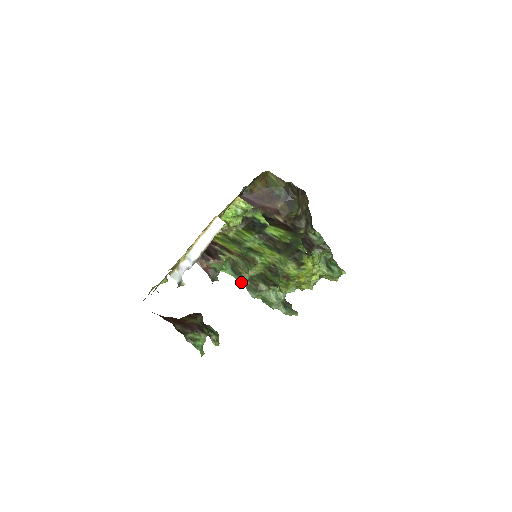
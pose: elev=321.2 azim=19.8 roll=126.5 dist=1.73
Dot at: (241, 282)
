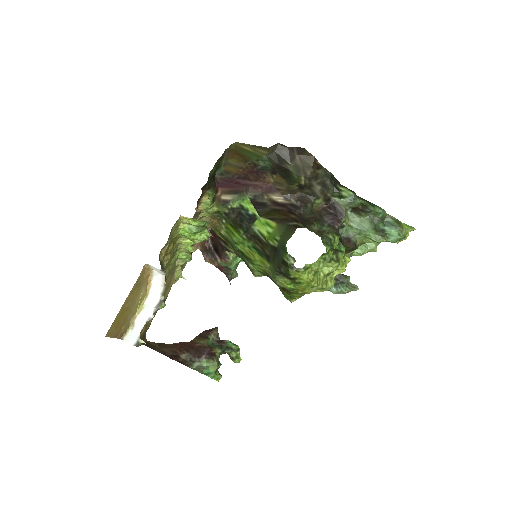
Dot at: occluded
